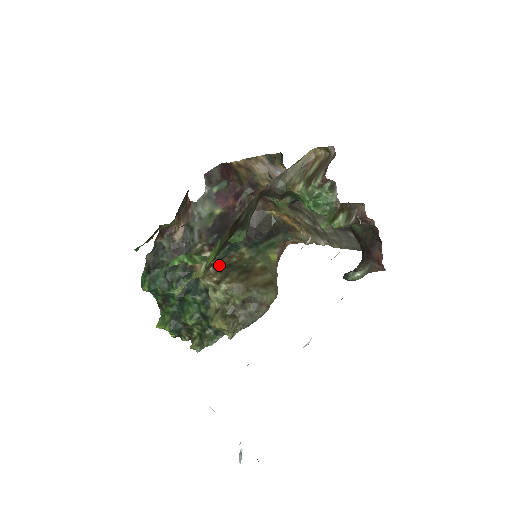
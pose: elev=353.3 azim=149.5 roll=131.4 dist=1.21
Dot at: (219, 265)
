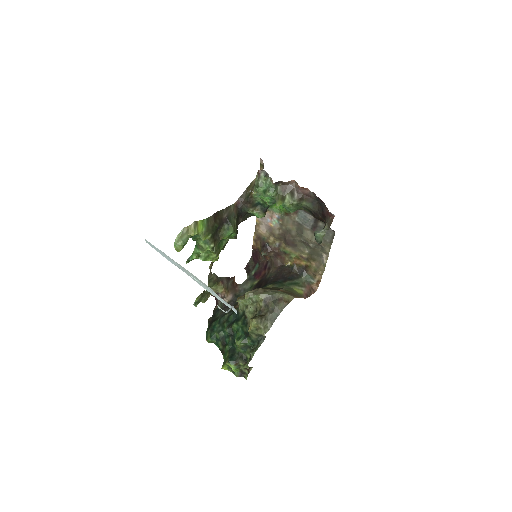
Dot at: occluded
